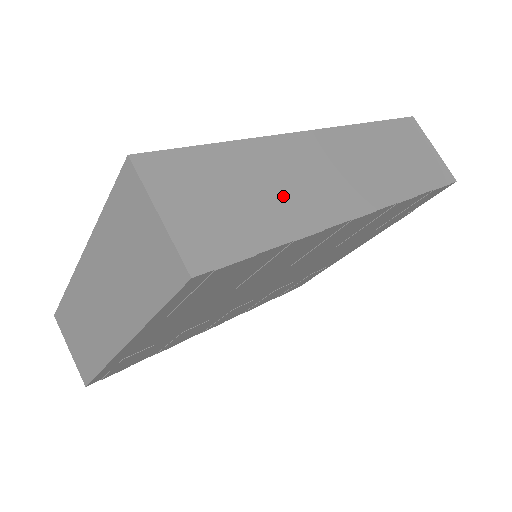
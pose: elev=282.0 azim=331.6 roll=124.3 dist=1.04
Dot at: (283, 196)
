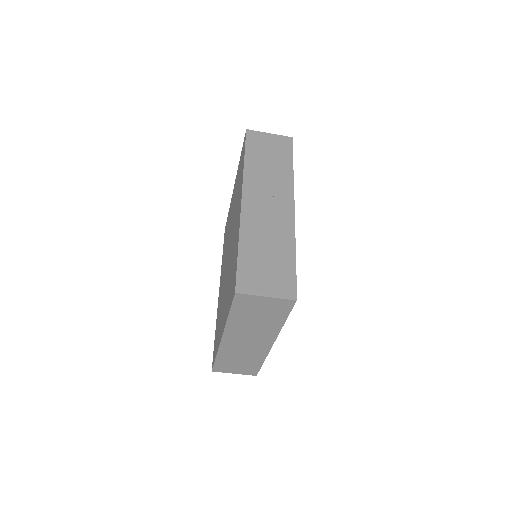
Dot at: (273, 240)
